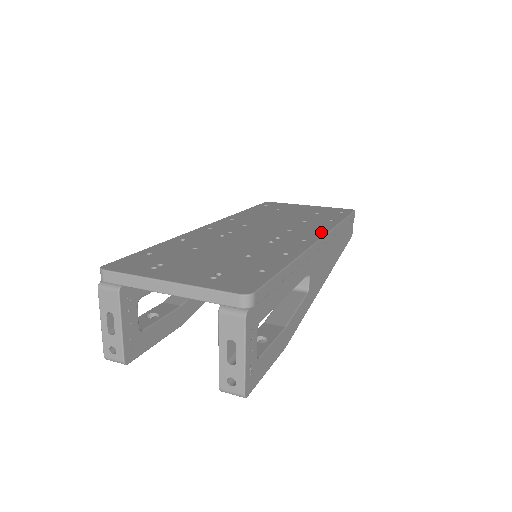
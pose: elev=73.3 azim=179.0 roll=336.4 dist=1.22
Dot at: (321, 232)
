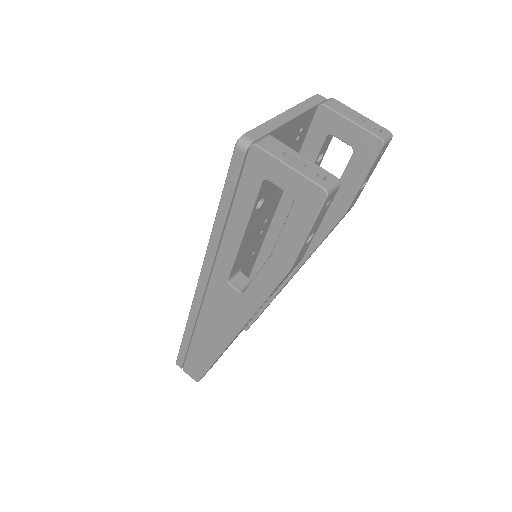
Dot at: occluded
